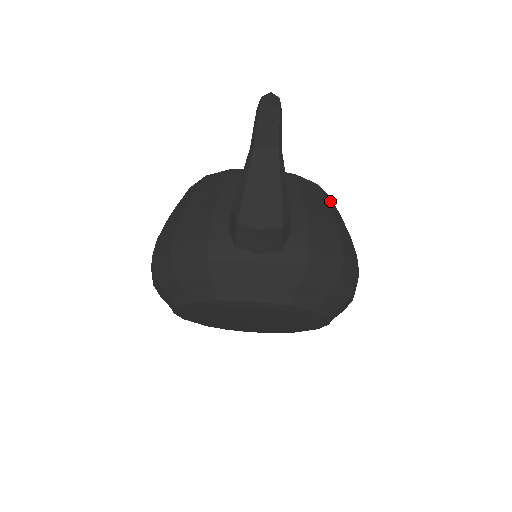
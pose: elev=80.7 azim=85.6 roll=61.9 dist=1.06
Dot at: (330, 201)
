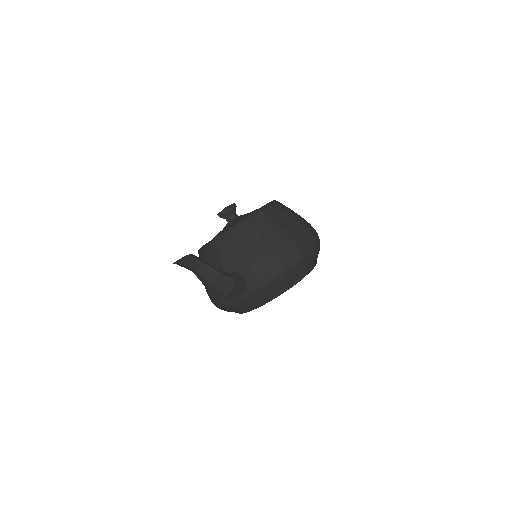
Dot at: (259, 220)
